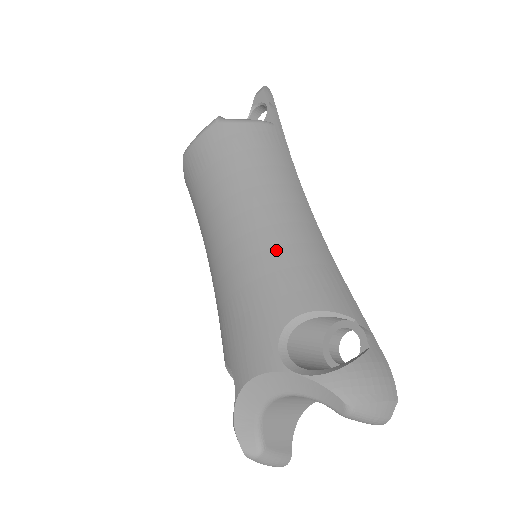
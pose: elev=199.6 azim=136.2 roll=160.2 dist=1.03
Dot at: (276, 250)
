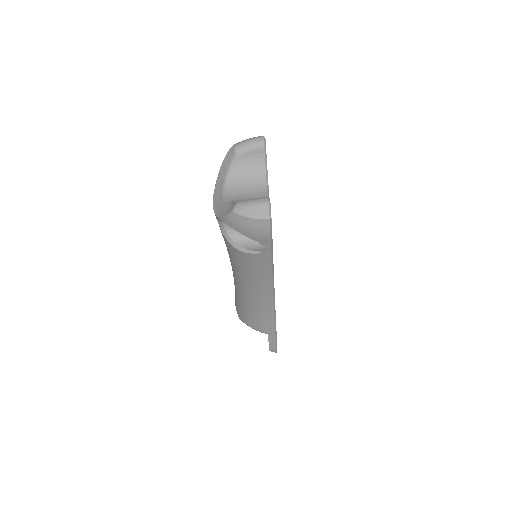
Dot at: occluded
